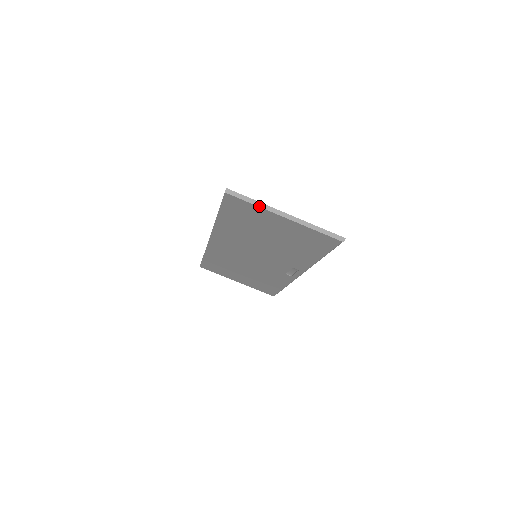
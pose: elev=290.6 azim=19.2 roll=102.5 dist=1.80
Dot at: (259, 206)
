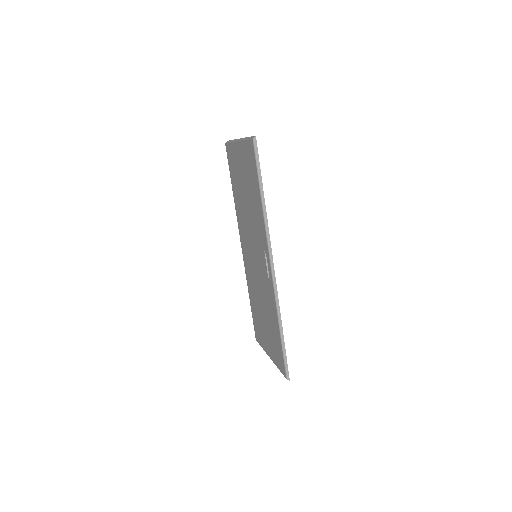
Dot at: (232, 142)
